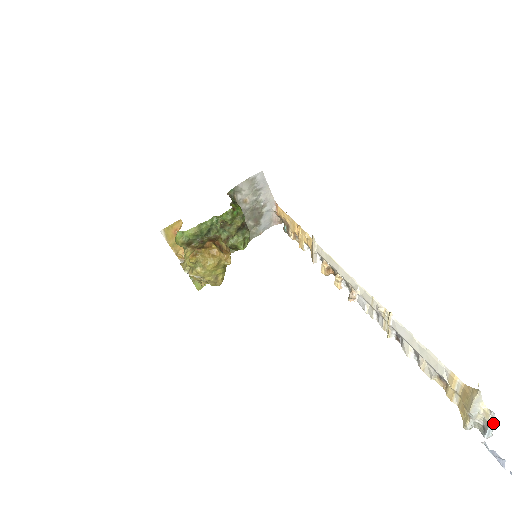
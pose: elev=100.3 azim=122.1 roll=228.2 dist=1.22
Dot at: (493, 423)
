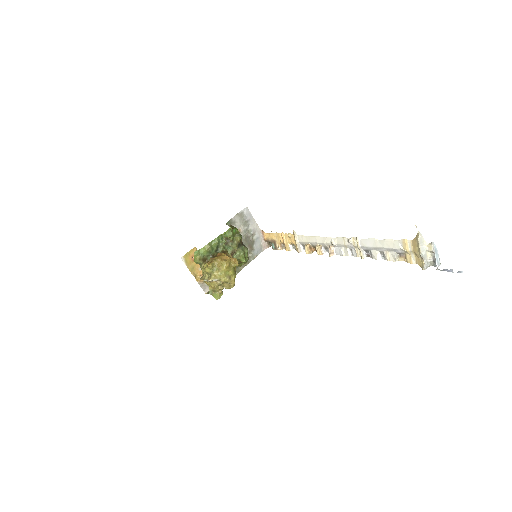
Dot at: (437, 252)
